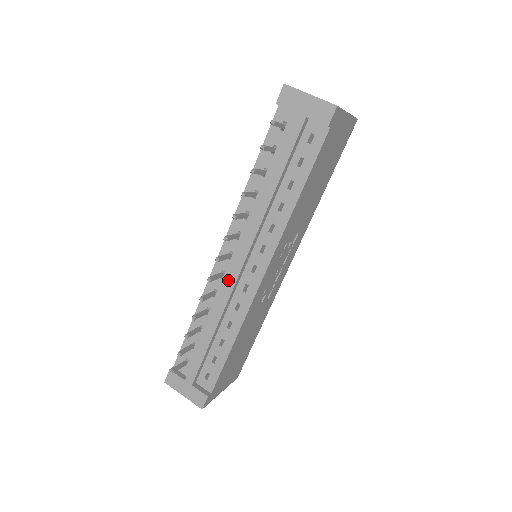
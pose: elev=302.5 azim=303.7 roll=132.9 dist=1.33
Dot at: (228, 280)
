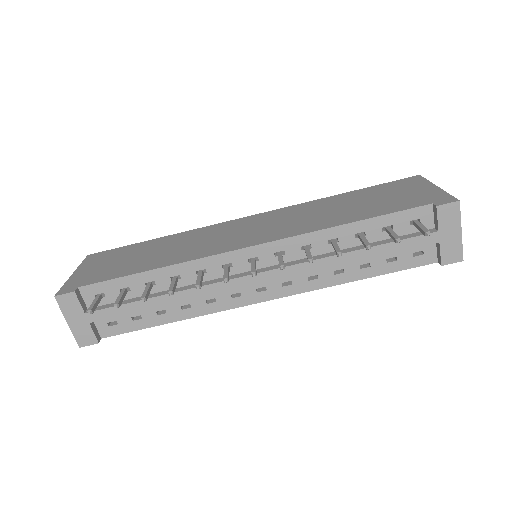
Dot at: (232, 281)
